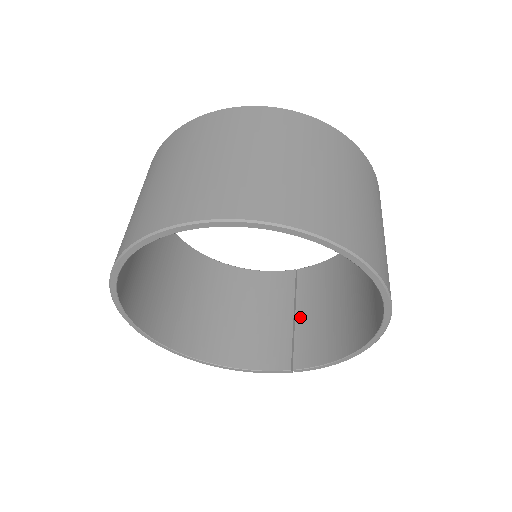
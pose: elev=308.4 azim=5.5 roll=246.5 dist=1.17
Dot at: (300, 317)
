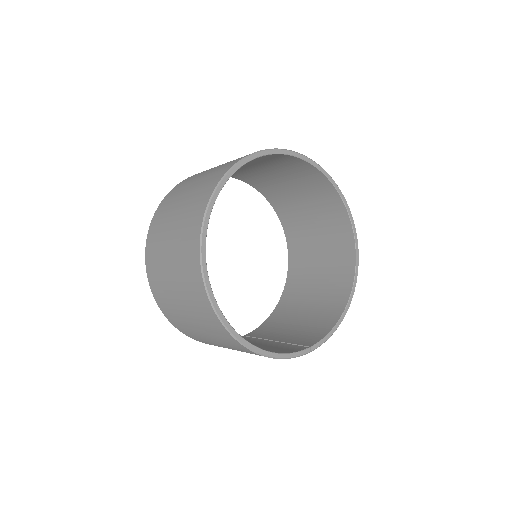
Dot at: (279, 339)
